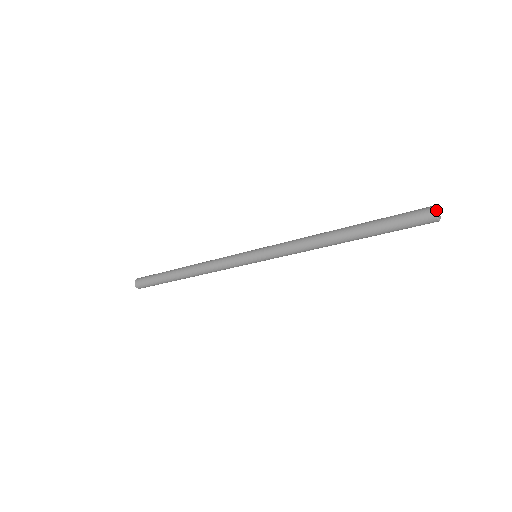
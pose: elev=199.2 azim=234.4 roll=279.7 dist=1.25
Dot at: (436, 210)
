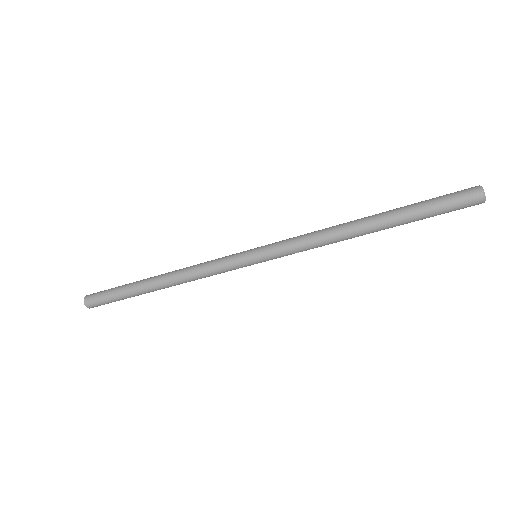
Dot at: (481, 186)
